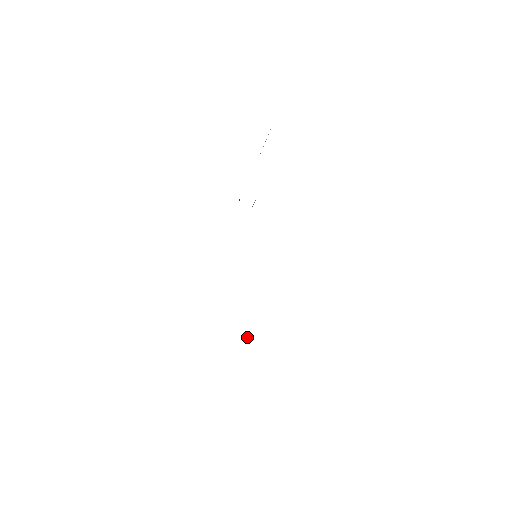
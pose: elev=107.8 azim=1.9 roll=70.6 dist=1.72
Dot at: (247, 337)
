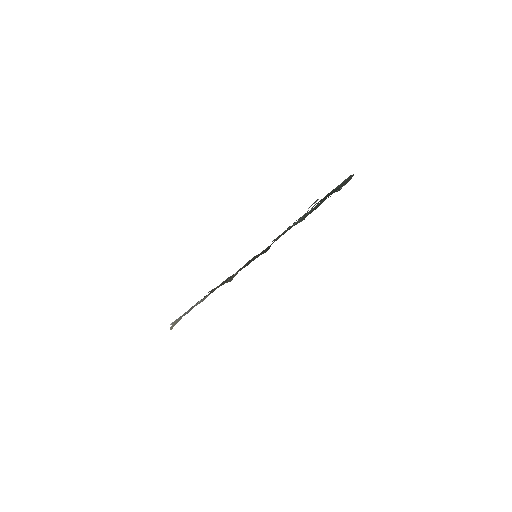
Dot at: occluded
